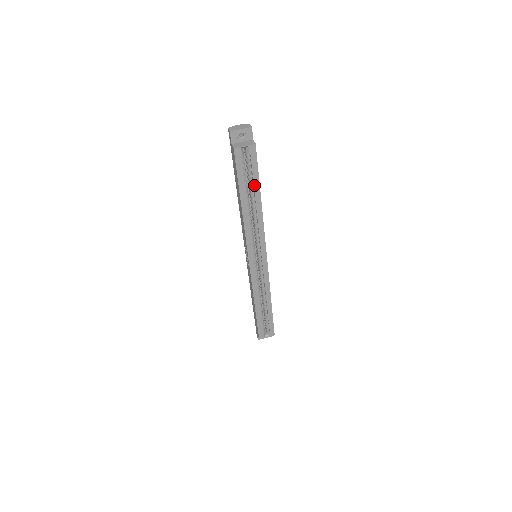
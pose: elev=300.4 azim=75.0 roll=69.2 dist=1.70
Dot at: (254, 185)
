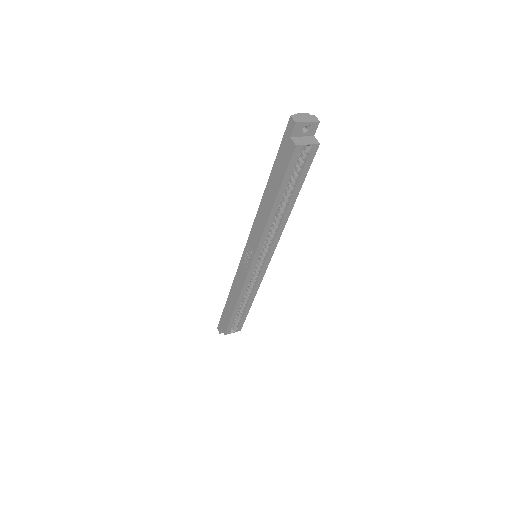
Dot at: (296, 187)
